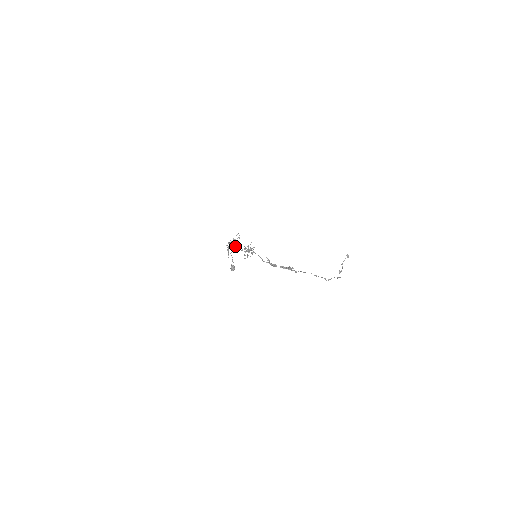
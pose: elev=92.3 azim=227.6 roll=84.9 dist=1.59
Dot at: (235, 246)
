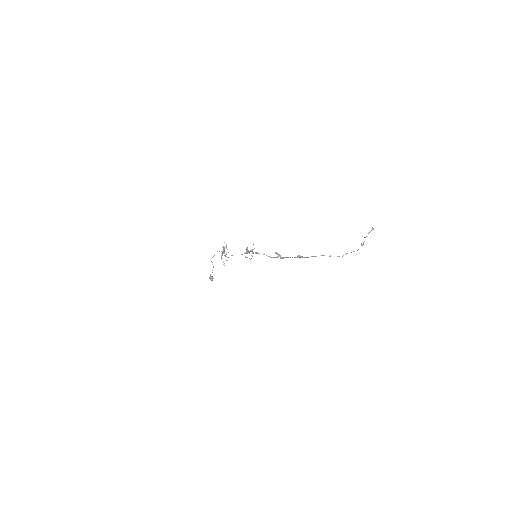
Dot at: (226, 254)
